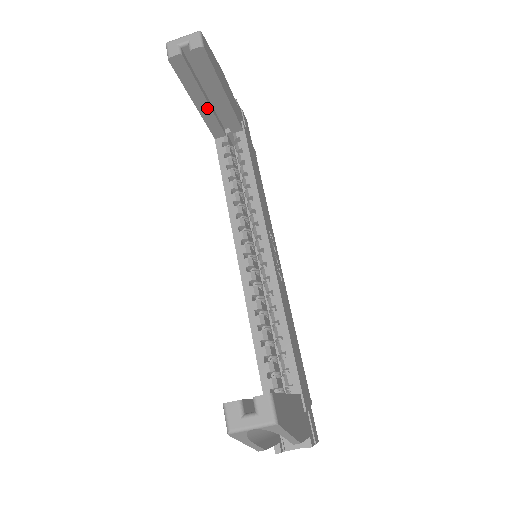
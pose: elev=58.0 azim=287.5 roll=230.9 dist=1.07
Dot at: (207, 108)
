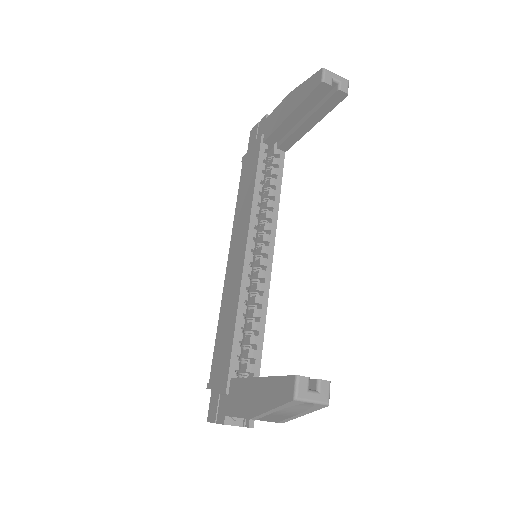
Dot at: (291, 123)
